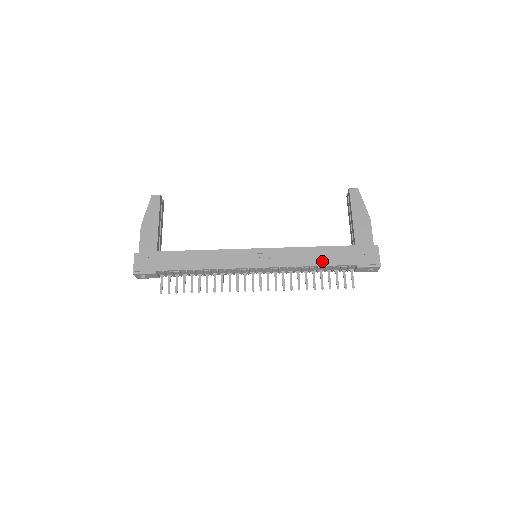
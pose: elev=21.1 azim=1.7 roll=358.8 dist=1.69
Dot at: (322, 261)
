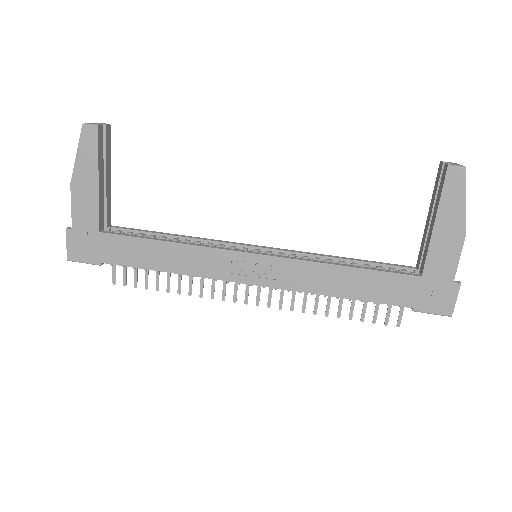
Dot at: (358, 293)
